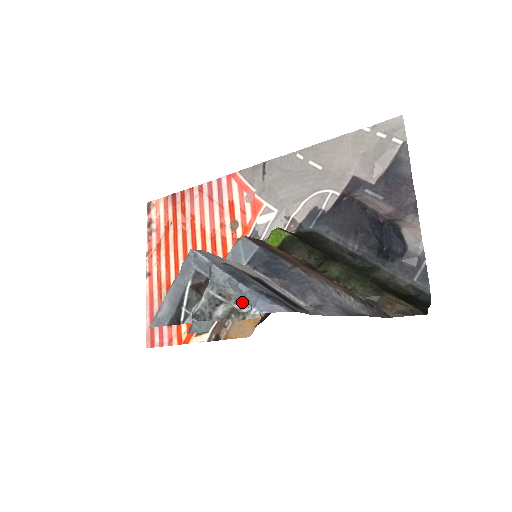
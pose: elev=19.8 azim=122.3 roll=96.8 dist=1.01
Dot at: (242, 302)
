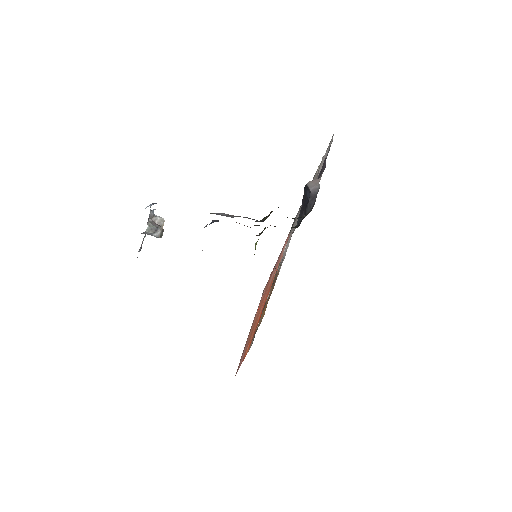
Dot at: (154, 215)
